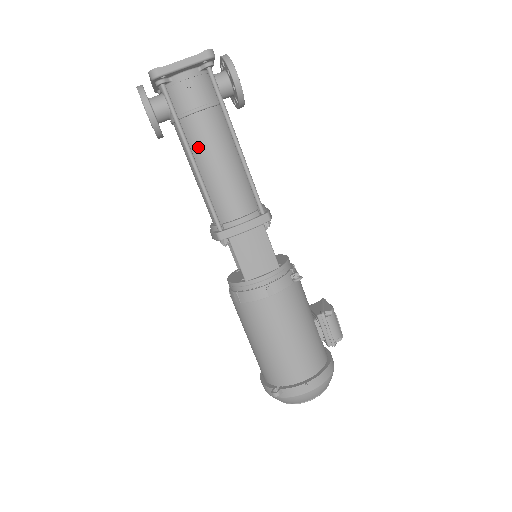
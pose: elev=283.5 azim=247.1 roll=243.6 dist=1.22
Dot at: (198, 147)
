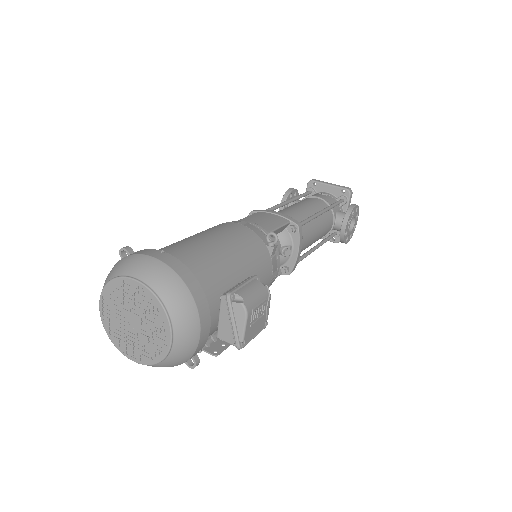
Dot at: occluded
